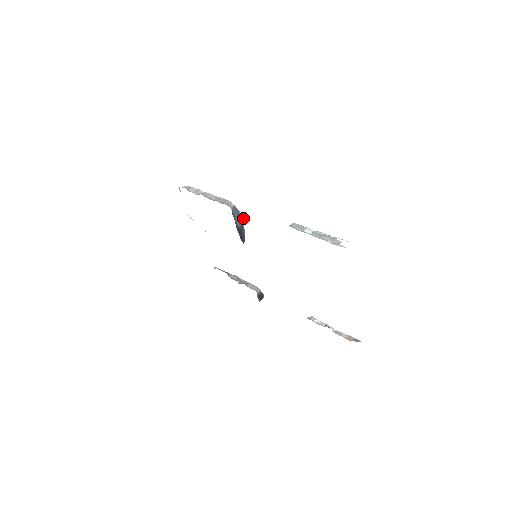
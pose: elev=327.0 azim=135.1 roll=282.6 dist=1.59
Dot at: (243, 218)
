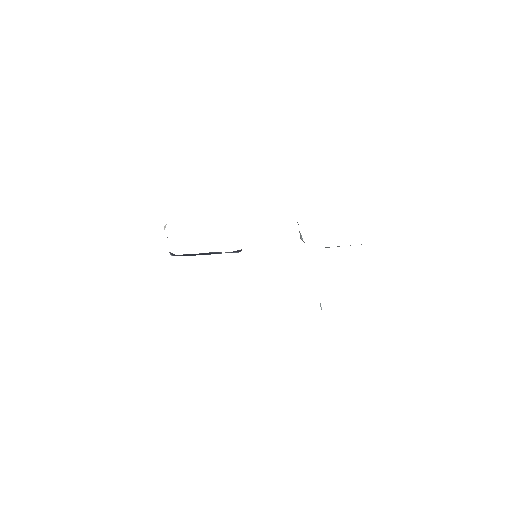
Dot at: occluded
